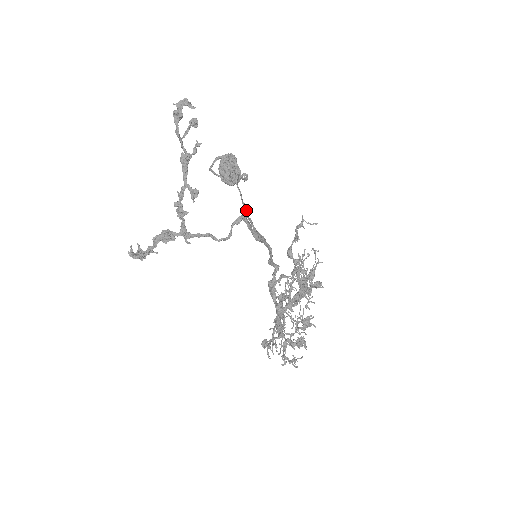
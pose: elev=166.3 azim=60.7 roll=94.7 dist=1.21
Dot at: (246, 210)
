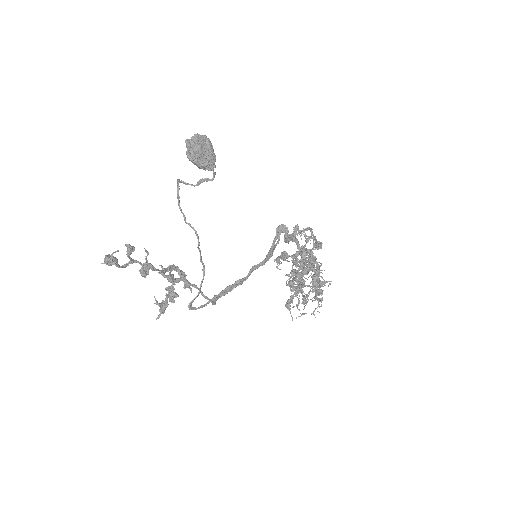
Dot at: (215, 300)
